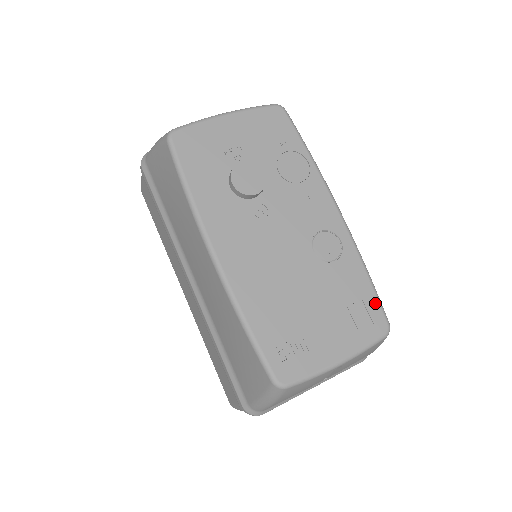
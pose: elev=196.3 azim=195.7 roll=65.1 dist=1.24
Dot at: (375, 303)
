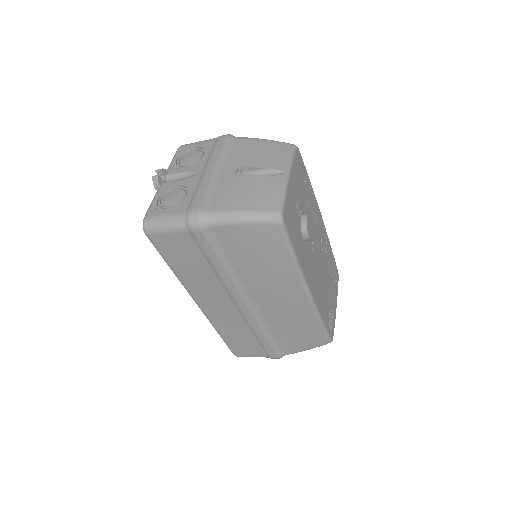
Dot at: (335, 264)
